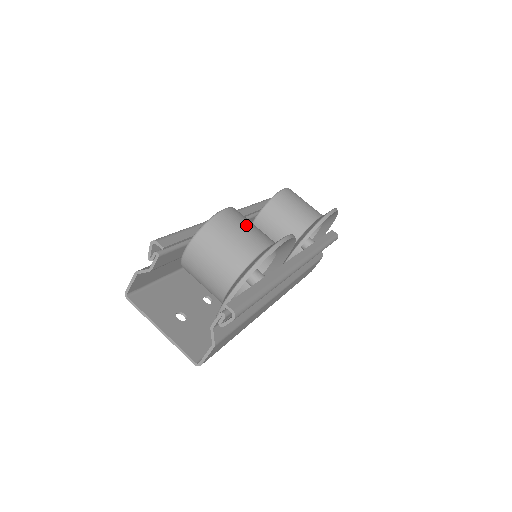
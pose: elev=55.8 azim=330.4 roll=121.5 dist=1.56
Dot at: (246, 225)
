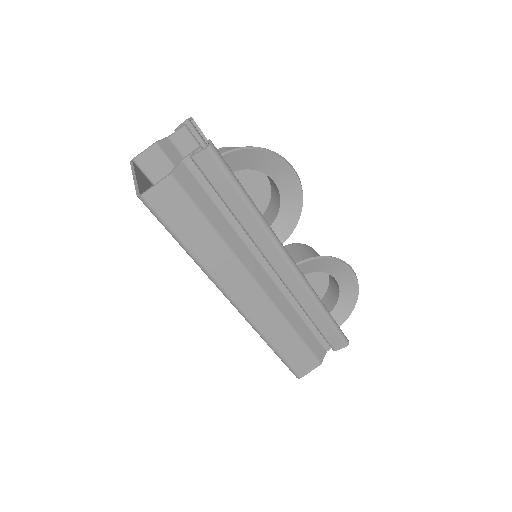
Dot at: occluded
